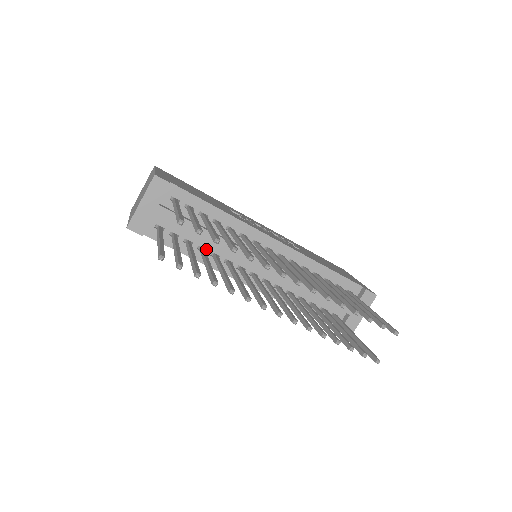
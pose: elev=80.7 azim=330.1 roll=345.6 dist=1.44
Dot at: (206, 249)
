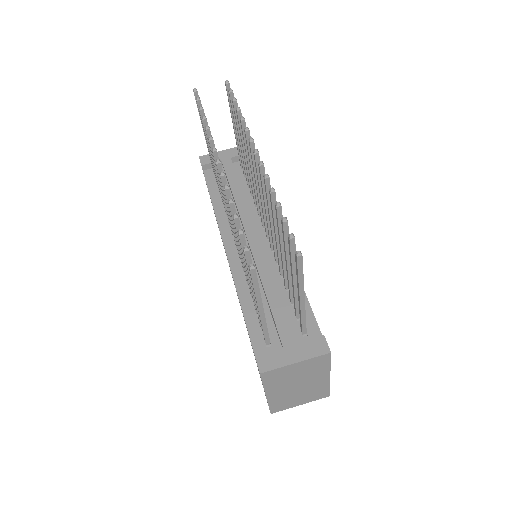
Dot at: occluded
